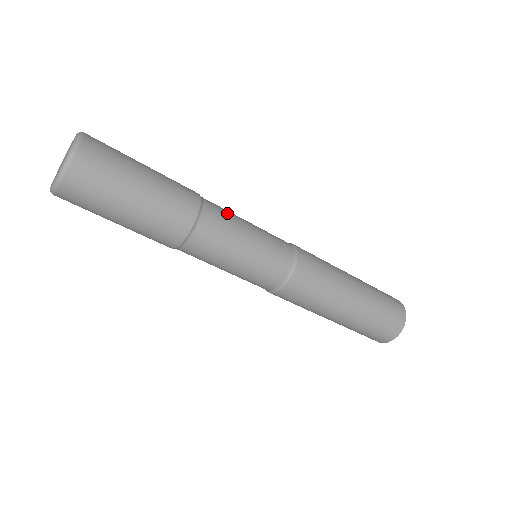
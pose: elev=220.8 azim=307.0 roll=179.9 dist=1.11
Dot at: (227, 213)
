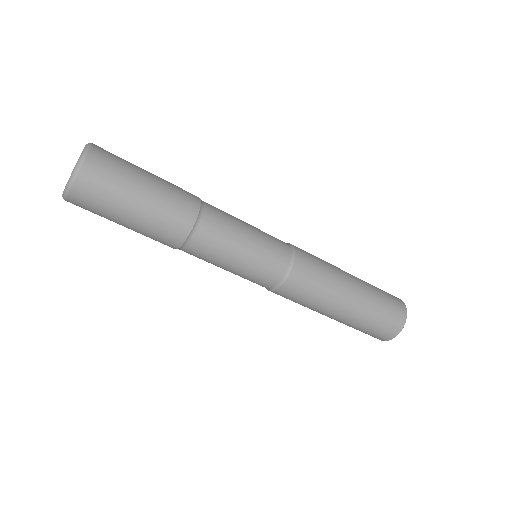
Dot at: (225, 226)
